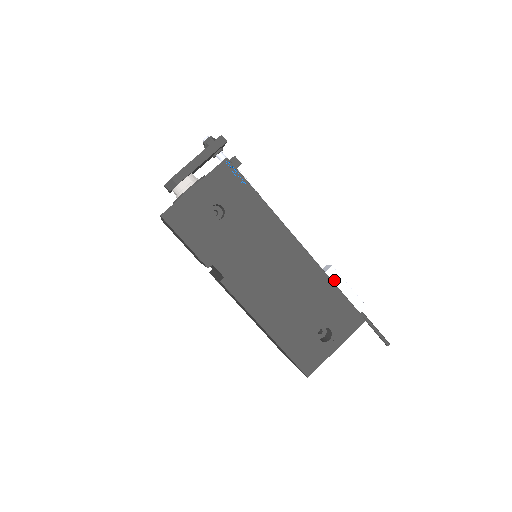
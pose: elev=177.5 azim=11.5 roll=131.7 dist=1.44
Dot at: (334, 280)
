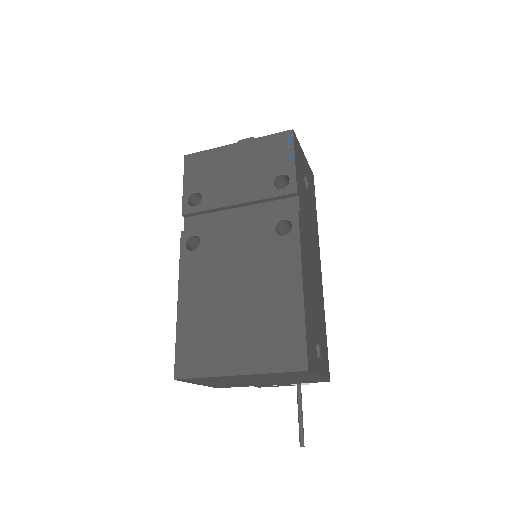
Dot at: occluded
